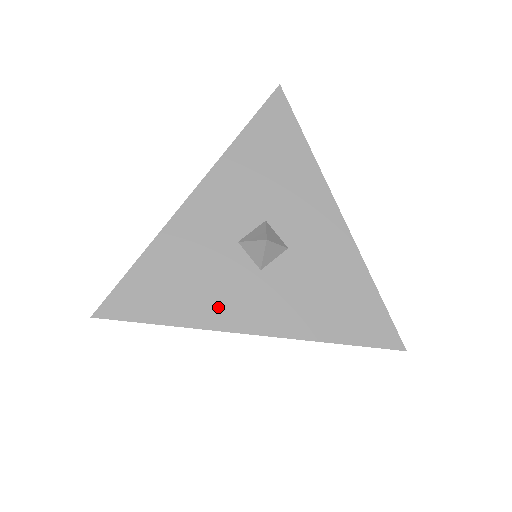
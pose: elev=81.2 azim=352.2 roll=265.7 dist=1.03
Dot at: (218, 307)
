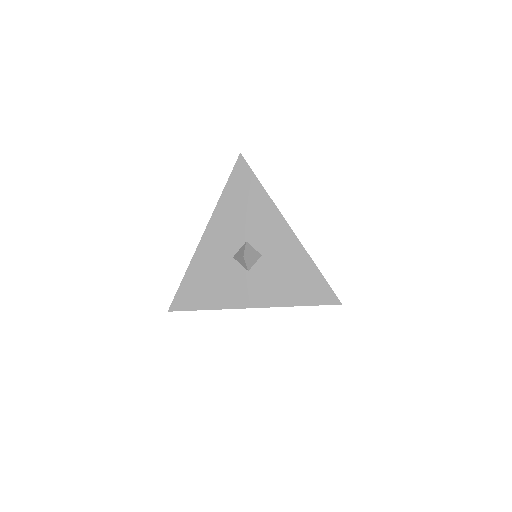
Dot at: (229, 296)
